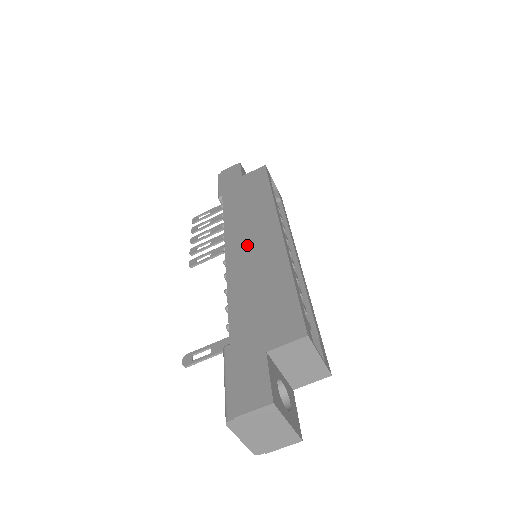
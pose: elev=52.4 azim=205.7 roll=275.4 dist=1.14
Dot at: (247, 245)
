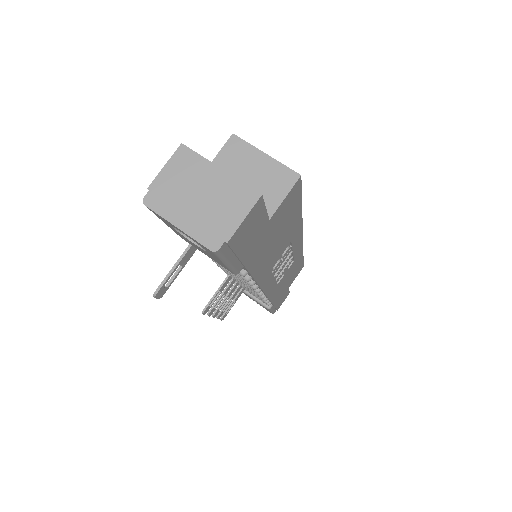
Dot at: occluded
